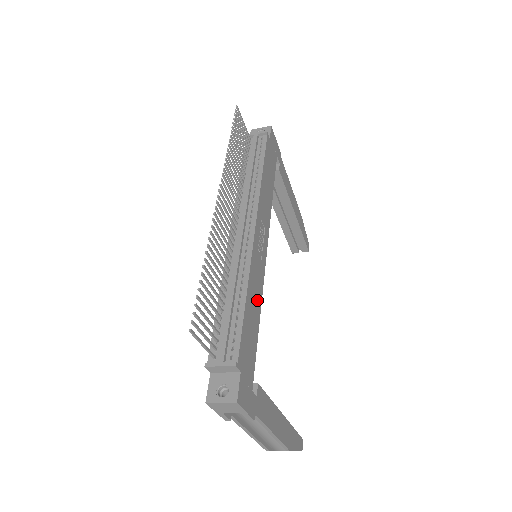
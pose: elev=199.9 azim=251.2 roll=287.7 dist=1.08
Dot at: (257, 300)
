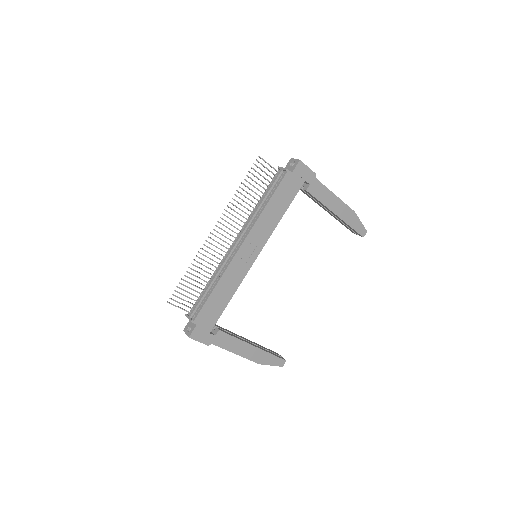
Dot at: (231, 288)
